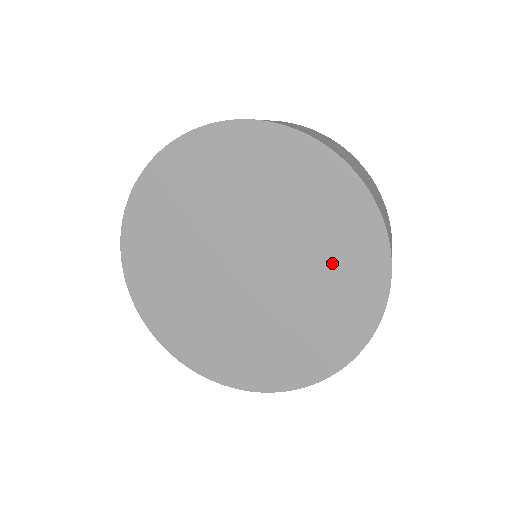
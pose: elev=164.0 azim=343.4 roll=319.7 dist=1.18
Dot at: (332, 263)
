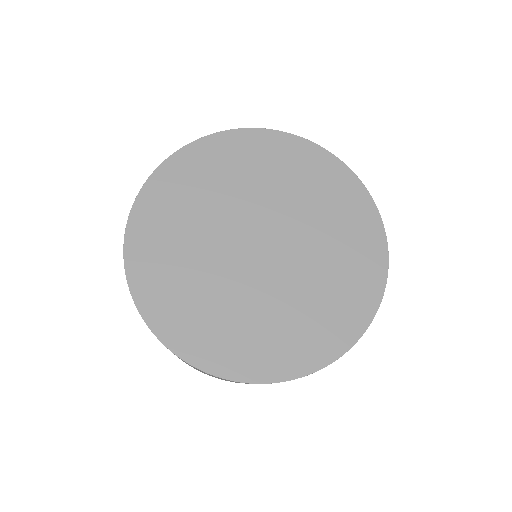
Dot at: (307, 187)
